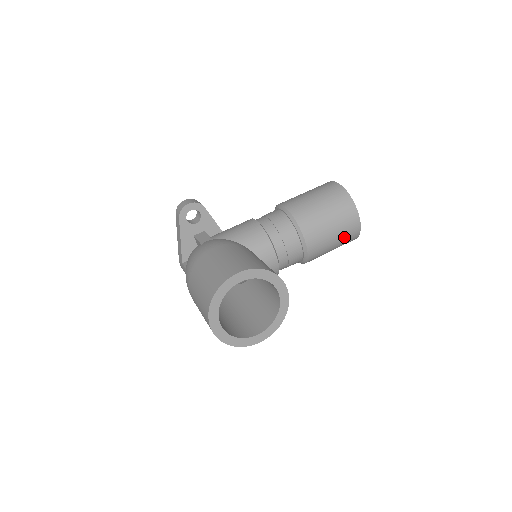
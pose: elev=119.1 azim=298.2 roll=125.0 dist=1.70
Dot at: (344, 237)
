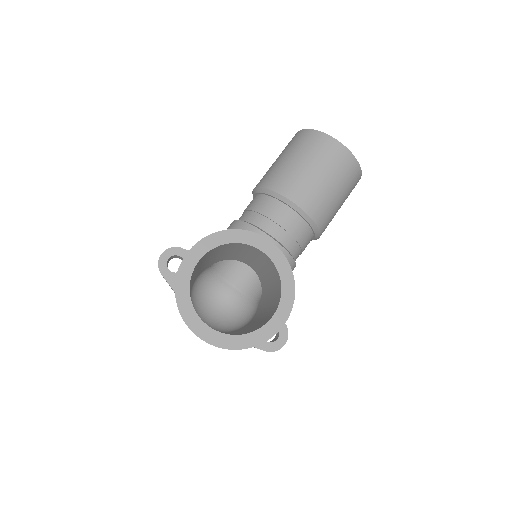
Dot at: (337, 171)
